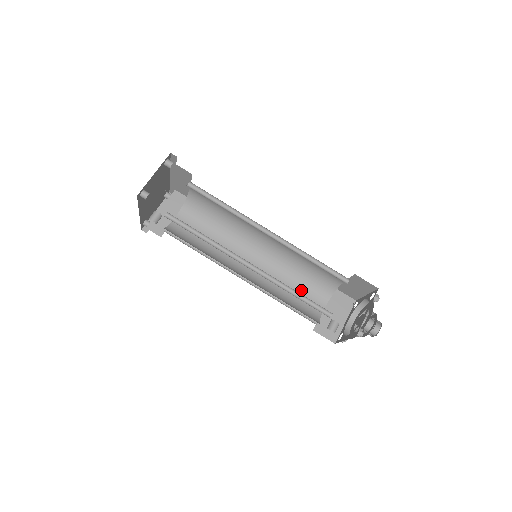
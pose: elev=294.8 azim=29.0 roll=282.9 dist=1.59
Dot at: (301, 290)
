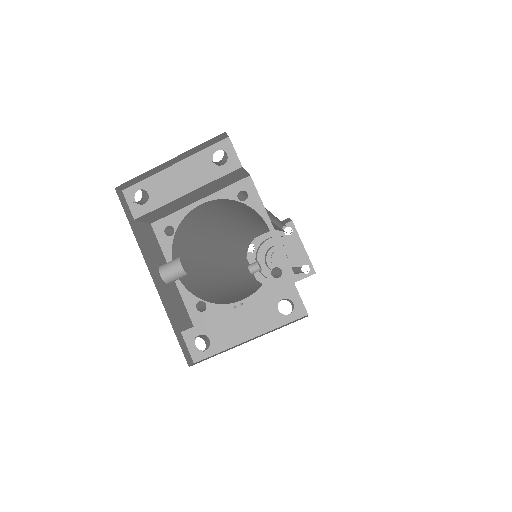
Dot at: (260, 228)
